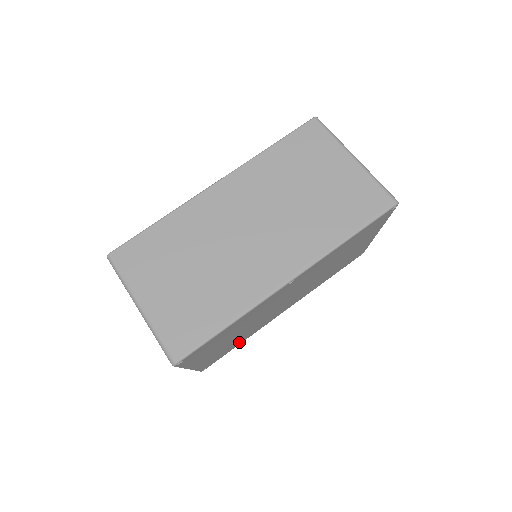
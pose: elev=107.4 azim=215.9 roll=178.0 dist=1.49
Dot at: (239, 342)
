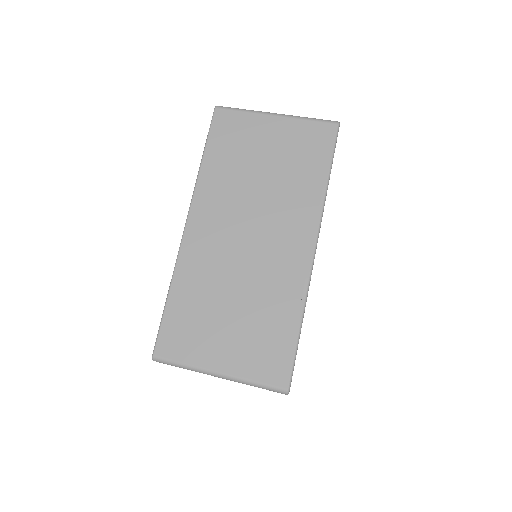
Dot at: occluded
